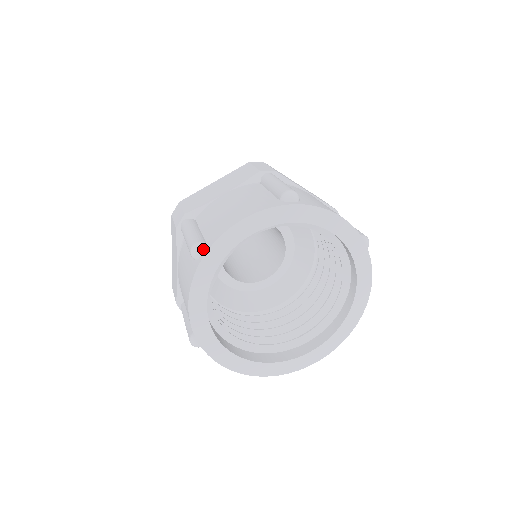
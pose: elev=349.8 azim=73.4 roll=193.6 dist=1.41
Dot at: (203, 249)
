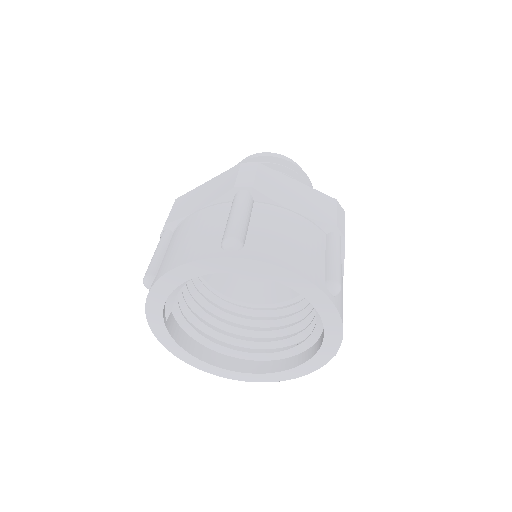
Dot at: (151, 283)
